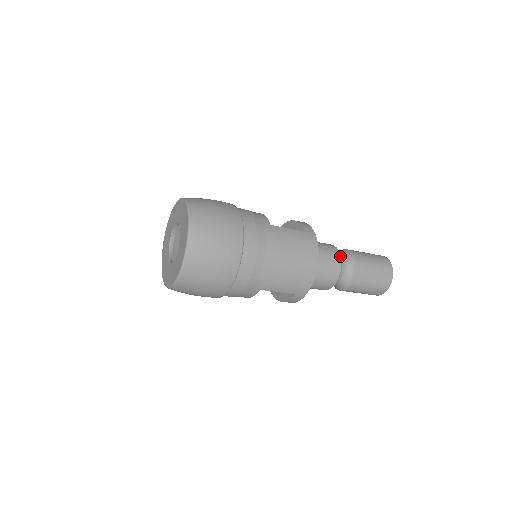
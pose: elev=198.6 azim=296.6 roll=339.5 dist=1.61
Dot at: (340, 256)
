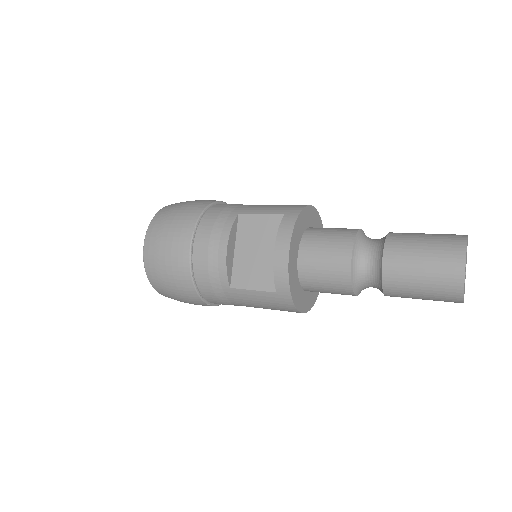
Dot at: (352, 289)
